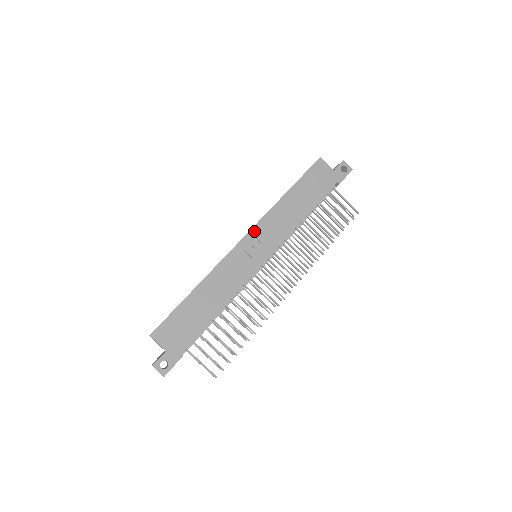
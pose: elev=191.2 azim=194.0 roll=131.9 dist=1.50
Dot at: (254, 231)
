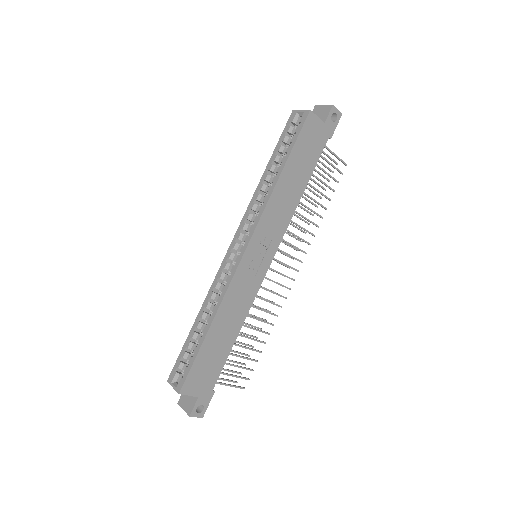
Dot at: (255, 236)
